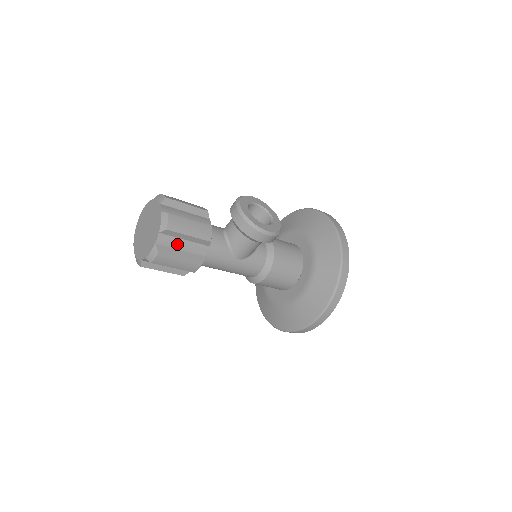
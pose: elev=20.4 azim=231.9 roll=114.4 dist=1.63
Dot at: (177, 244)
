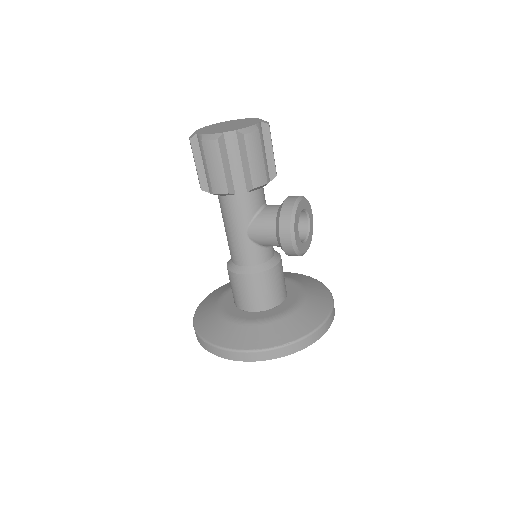
Dot at: (234, 156)
